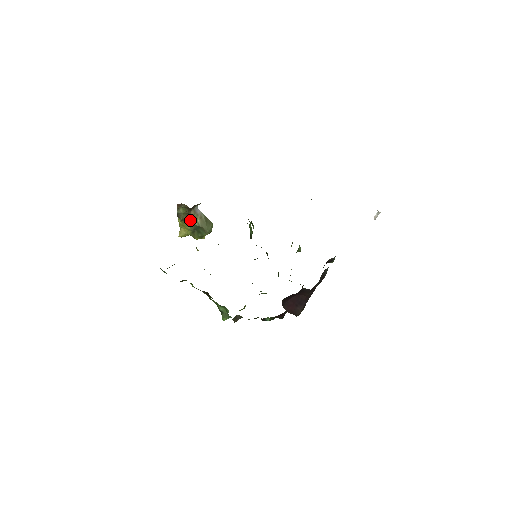
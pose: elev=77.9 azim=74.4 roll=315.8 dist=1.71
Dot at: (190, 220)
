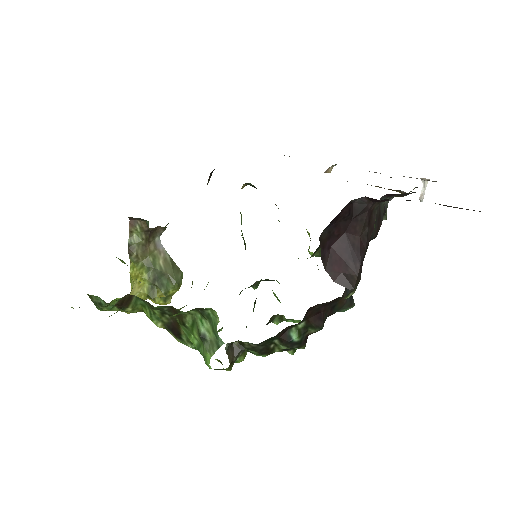
Dot at: (148, 260)
